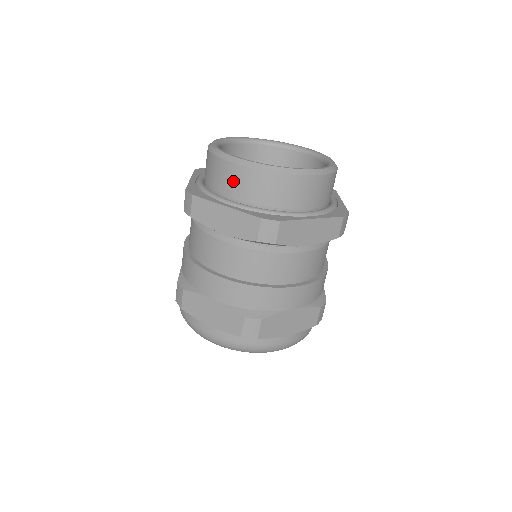
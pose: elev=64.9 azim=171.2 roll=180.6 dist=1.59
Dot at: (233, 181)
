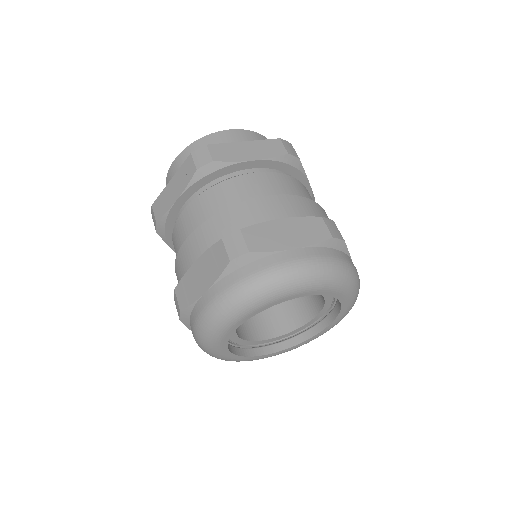
Dot at: (232, 140)
